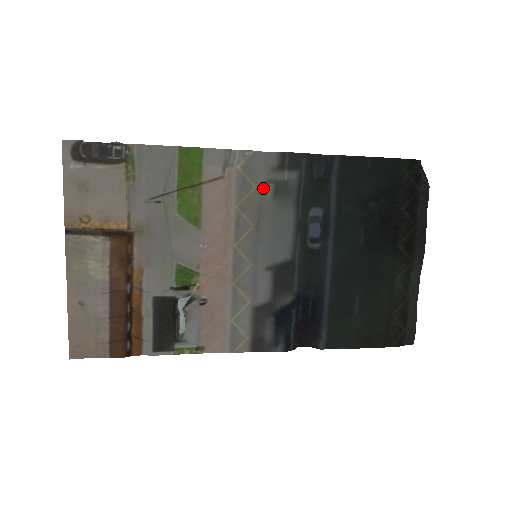
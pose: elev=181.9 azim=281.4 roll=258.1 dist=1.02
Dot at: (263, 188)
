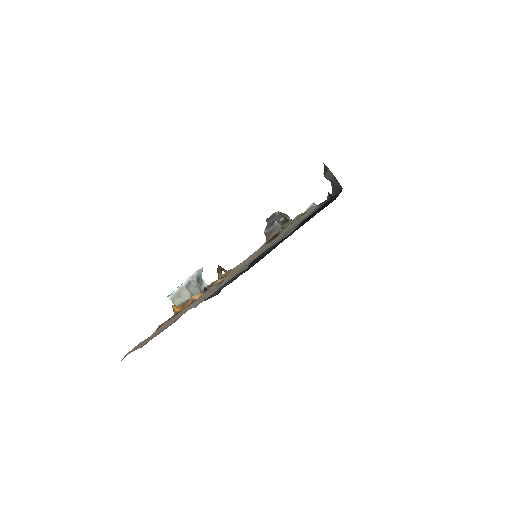
Dot at: occluded
